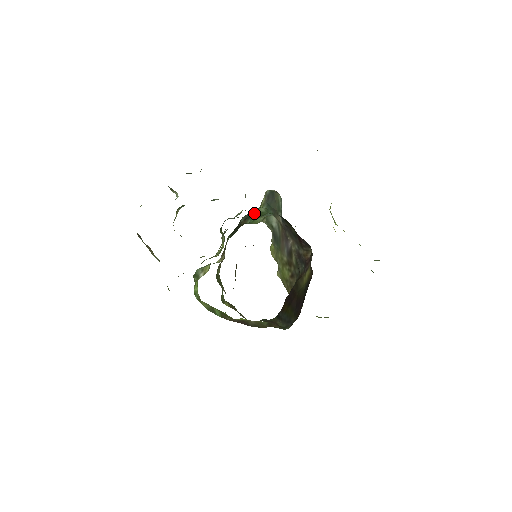
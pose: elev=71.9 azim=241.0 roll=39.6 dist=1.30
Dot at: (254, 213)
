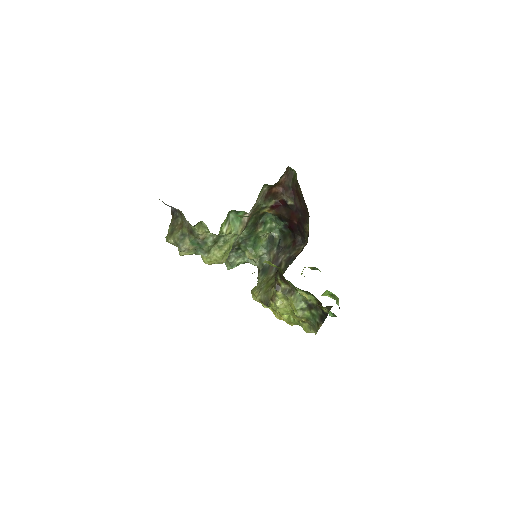
Dot at: (267, 225)
